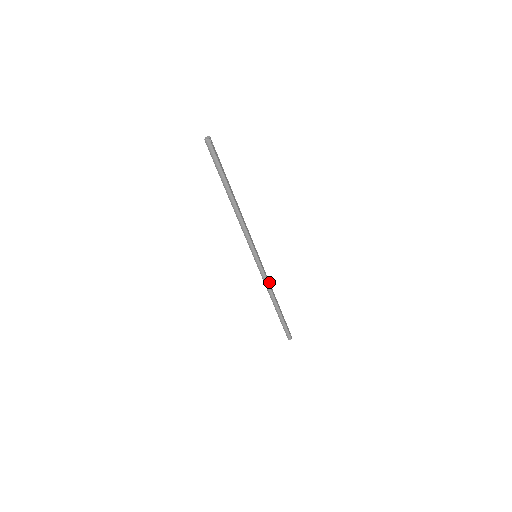
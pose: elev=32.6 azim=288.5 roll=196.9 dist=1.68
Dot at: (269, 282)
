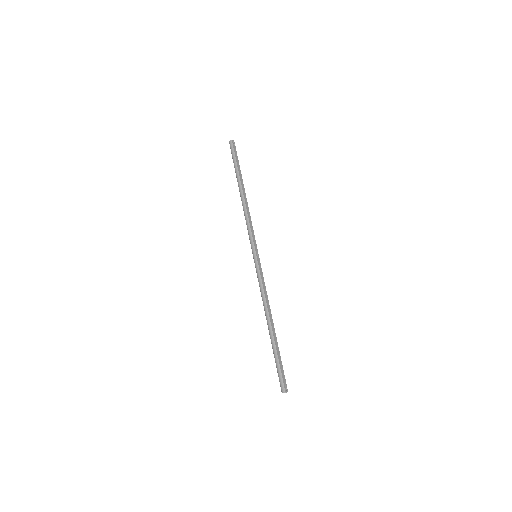
Dot at: (266, 294)
